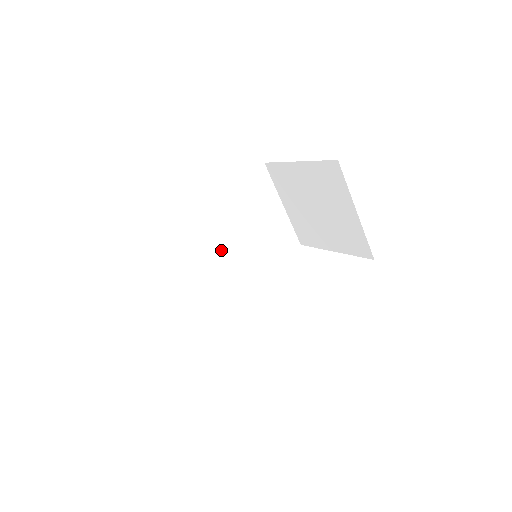
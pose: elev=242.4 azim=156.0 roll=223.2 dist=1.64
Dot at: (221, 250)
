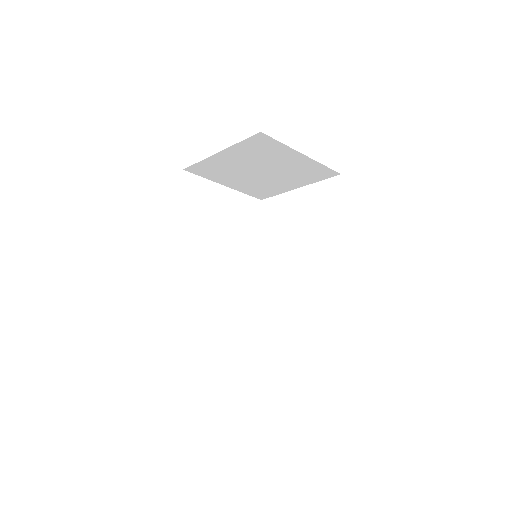
Dot at: (217, 269)
